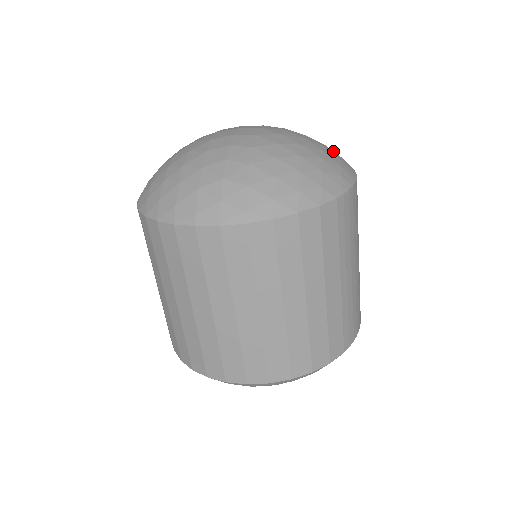
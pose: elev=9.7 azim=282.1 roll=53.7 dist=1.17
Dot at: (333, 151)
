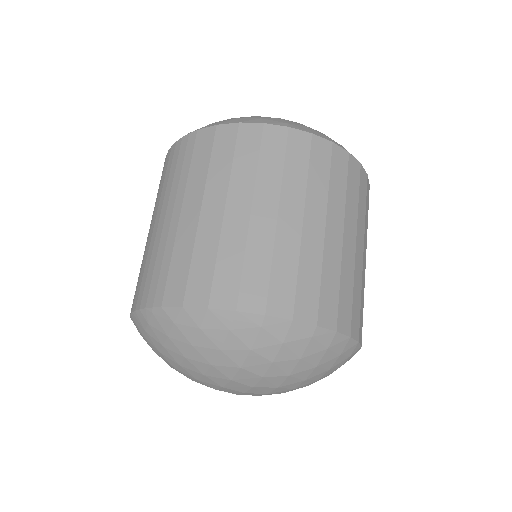
Dot at: occluded
